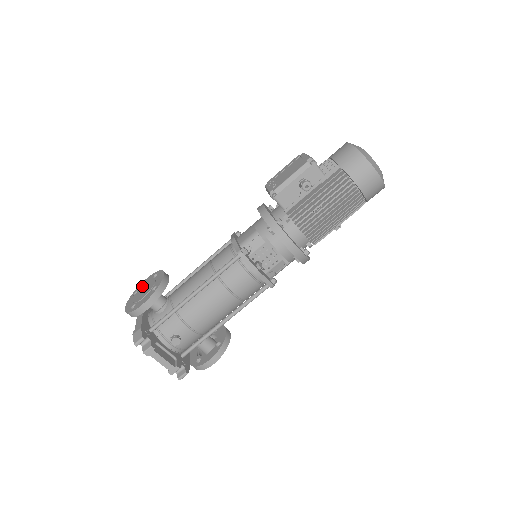
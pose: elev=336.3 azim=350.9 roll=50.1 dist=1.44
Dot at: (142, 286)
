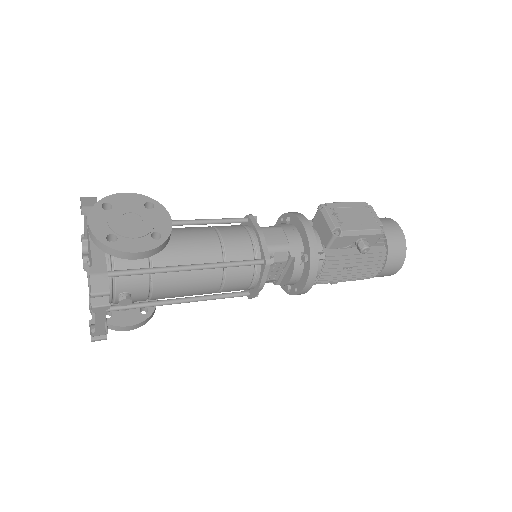
Dot at: (124, 206)
